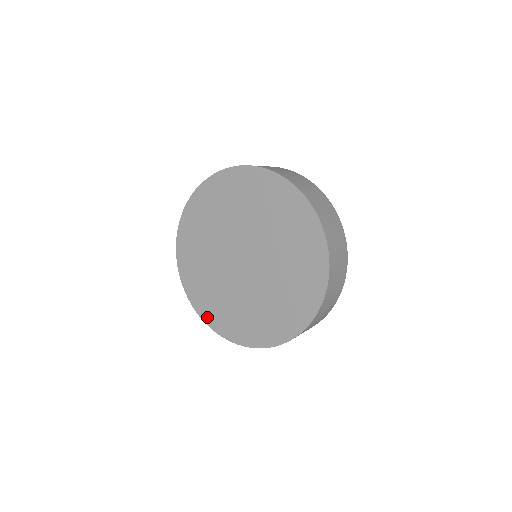
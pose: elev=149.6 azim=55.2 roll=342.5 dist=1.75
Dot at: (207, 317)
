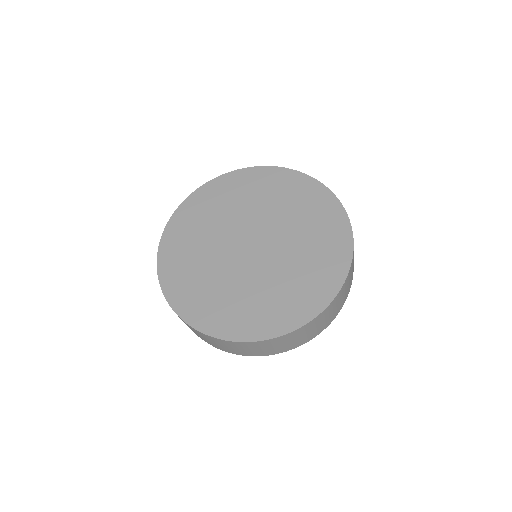
Dot at: (198, 320)
